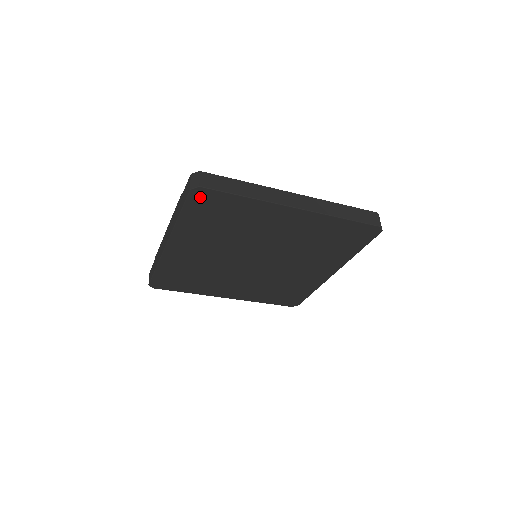
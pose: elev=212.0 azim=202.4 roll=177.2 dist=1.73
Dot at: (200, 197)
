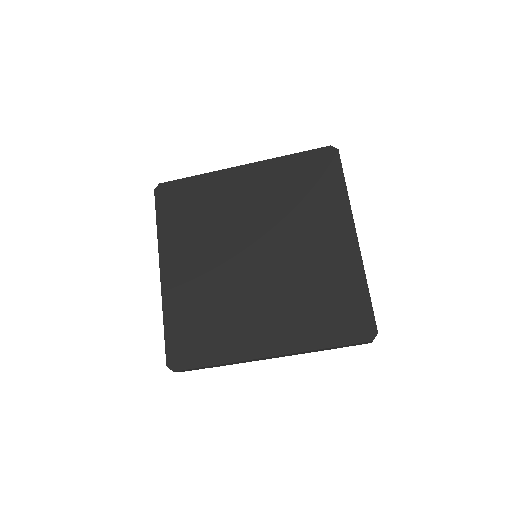
Dot at: (326, 156)
